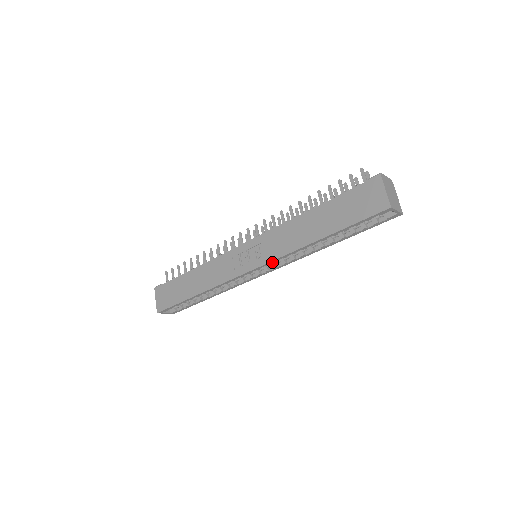
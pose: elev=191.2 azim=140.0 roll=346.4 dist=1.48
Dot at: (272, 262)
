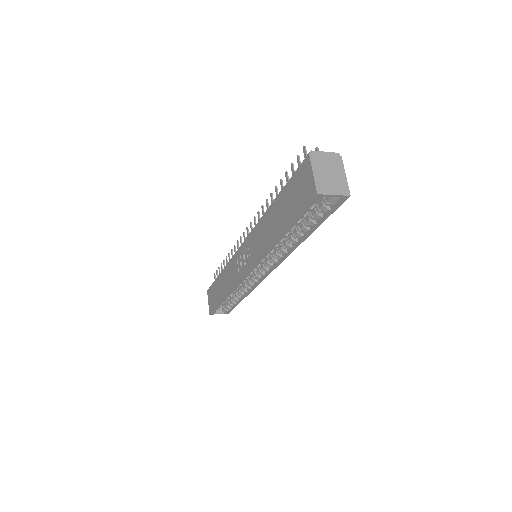
Dot at: (257, 264)
